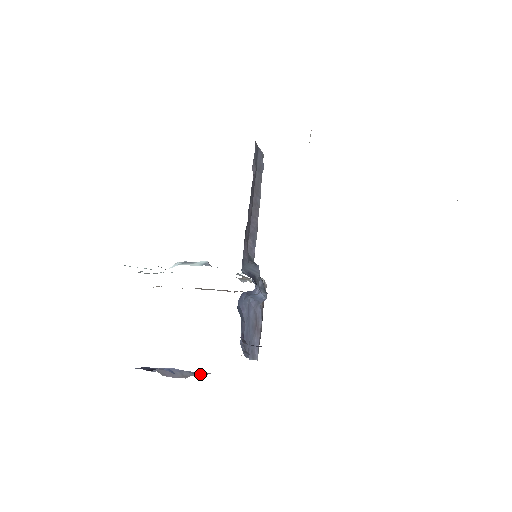
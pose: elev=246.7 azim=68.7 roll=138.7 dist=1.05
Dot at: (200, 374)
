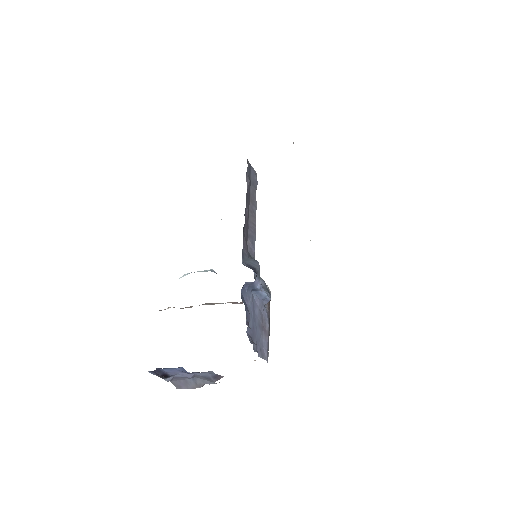
Dot at: (212, 377)
